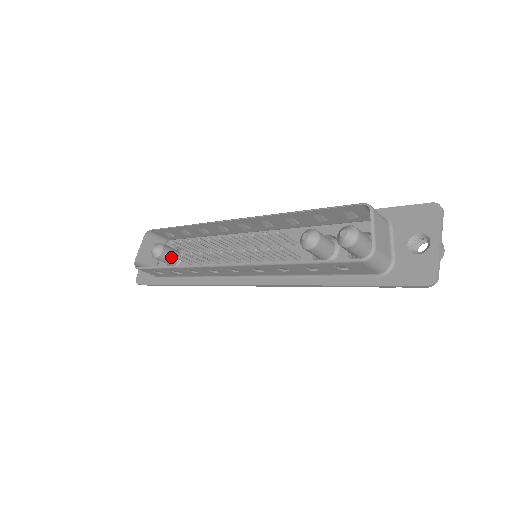
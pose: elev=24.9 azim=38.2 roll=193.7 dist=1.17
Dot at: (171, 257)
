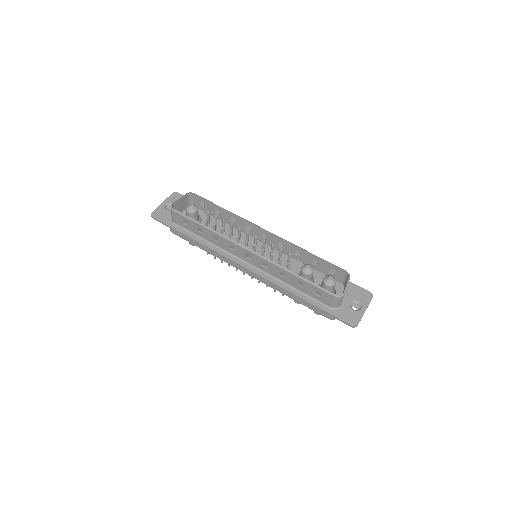
Dot at: (196, 218)
